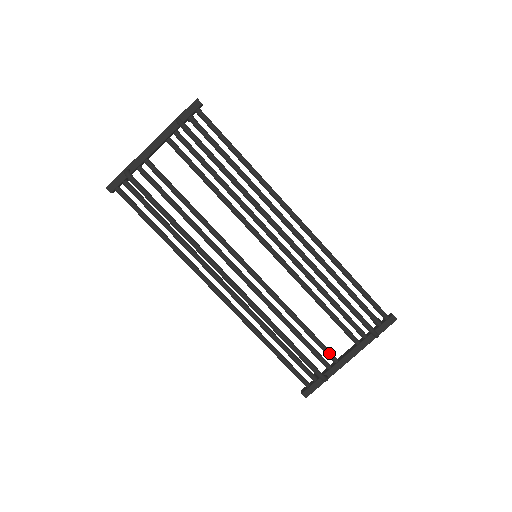
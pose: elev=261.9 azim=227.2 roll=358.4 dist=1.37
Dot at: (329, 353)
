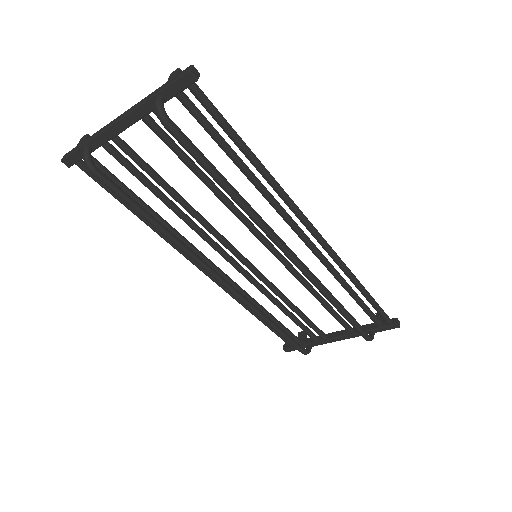
Dot at: (319, 333)
